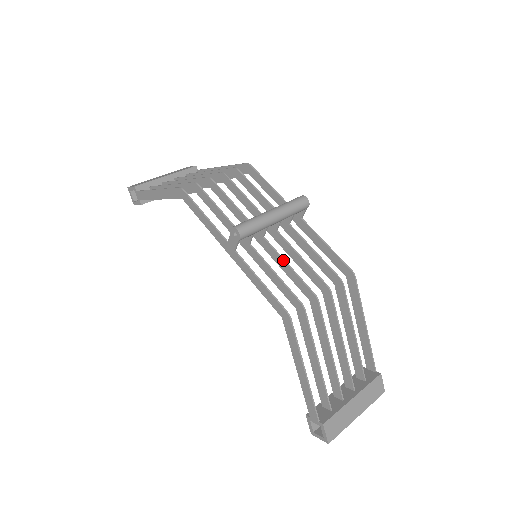
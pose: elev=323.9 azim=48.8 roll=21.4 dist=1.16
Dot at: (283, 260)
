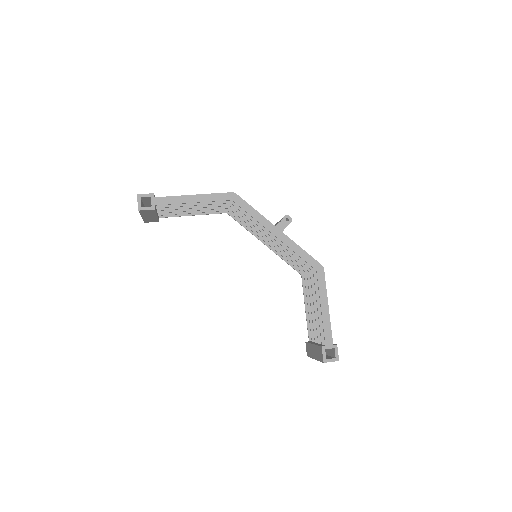
Dot at: occluded
